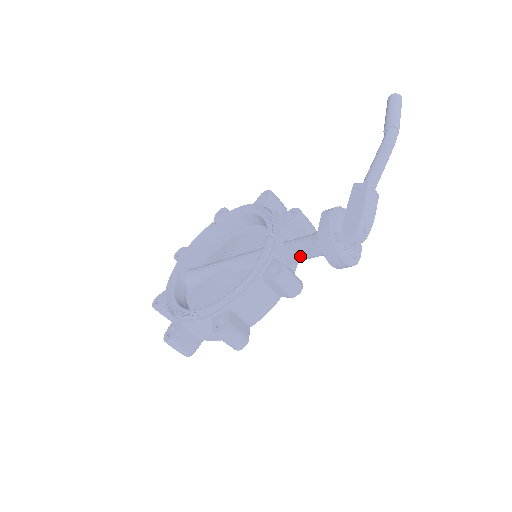
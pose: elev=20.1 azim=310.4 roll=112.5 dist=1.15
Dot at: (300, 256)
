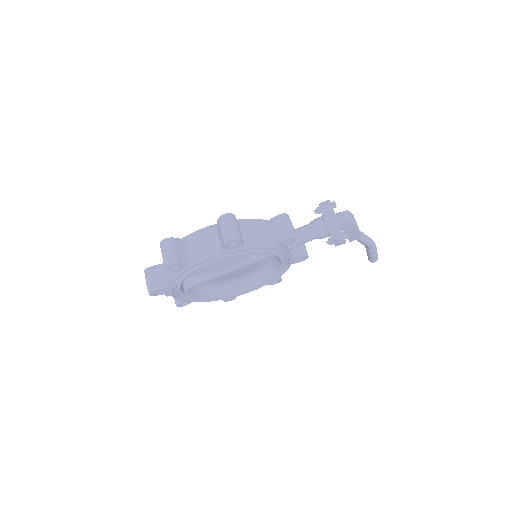
Dot at: (299, 230)
